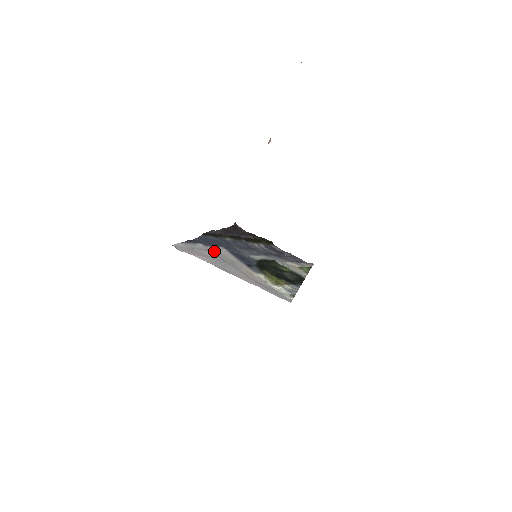
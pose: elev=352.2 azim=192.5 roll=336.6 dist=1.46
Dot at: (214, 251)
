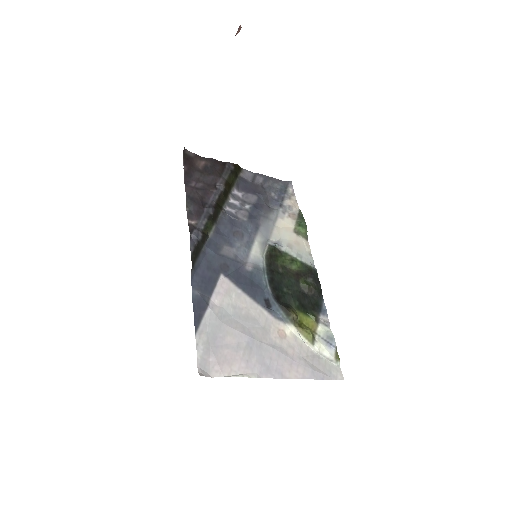
Dot at: (225, 307)
